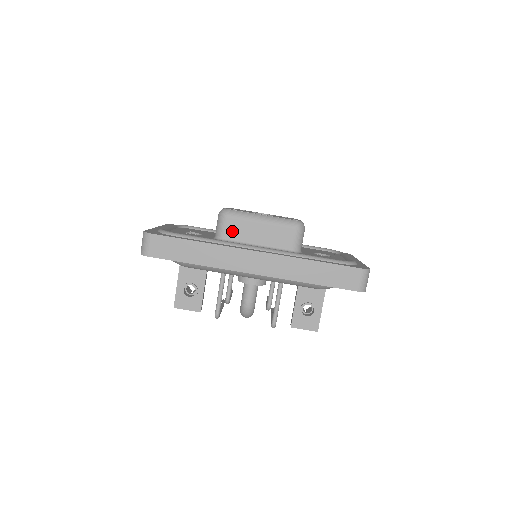
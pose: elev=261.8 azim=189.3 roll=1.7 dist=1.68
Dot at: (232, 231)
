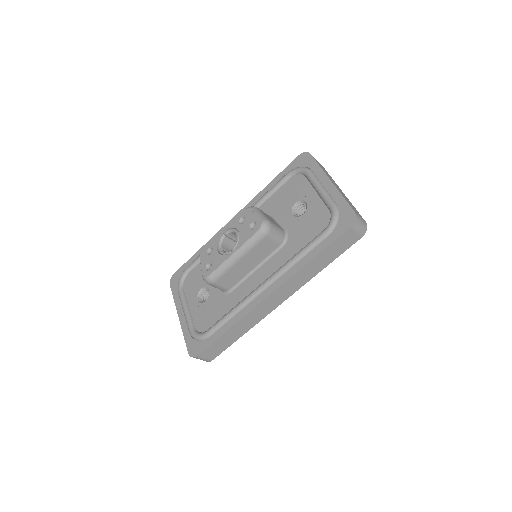
Dot at: (229, 282)
